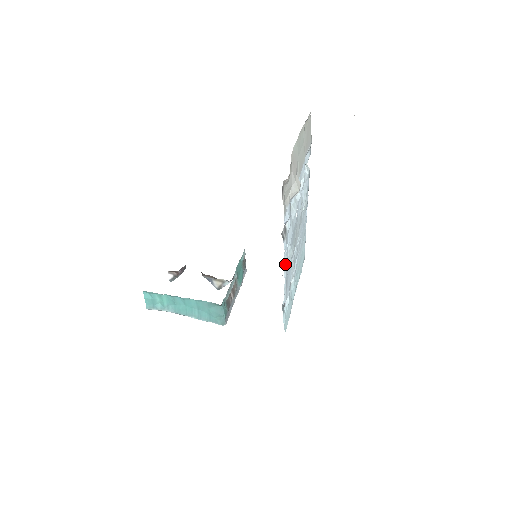
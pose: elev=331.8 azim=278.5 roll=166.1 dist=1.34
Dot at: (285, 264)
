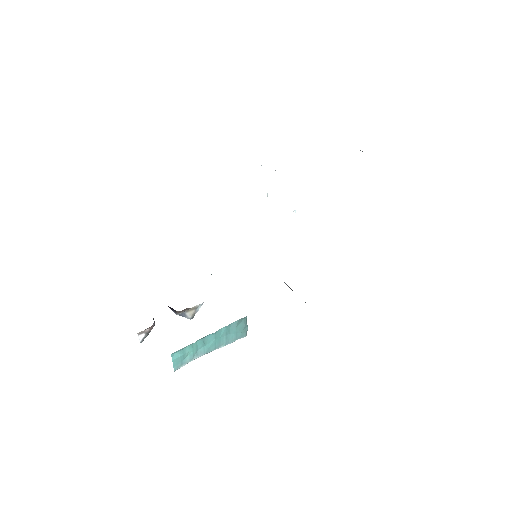
Dot at: occluded
